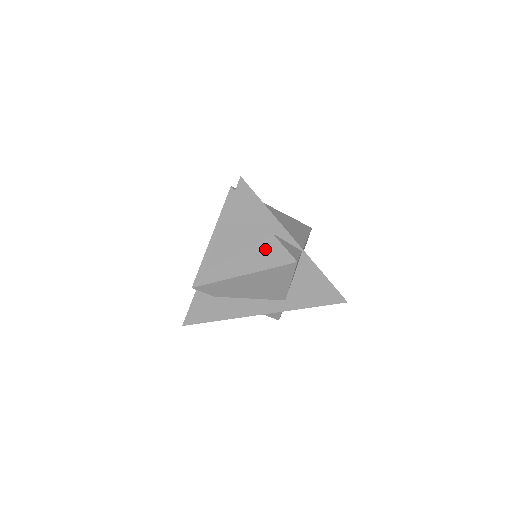
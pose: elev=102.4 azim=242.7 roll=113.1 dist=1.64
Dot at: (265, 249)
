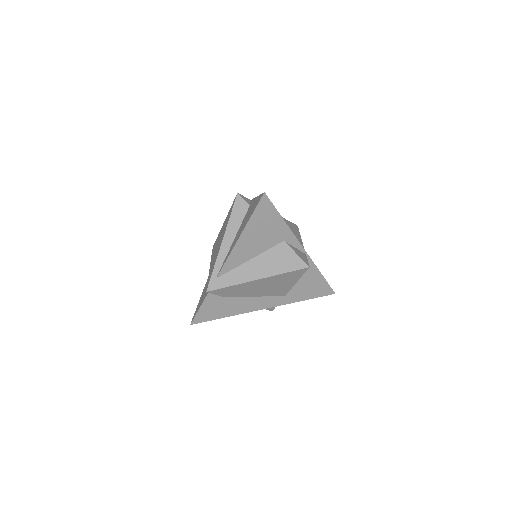
Dot at: (278, 255)
